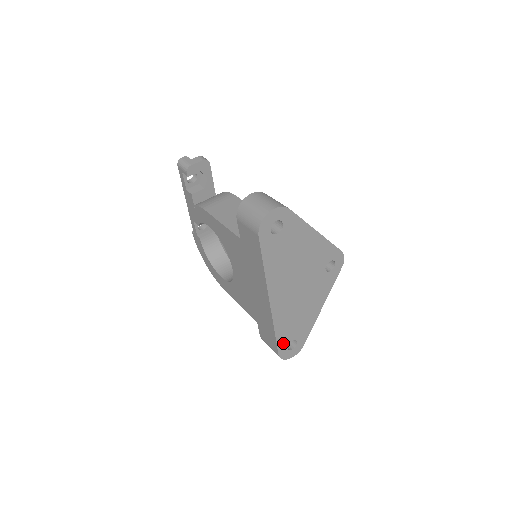
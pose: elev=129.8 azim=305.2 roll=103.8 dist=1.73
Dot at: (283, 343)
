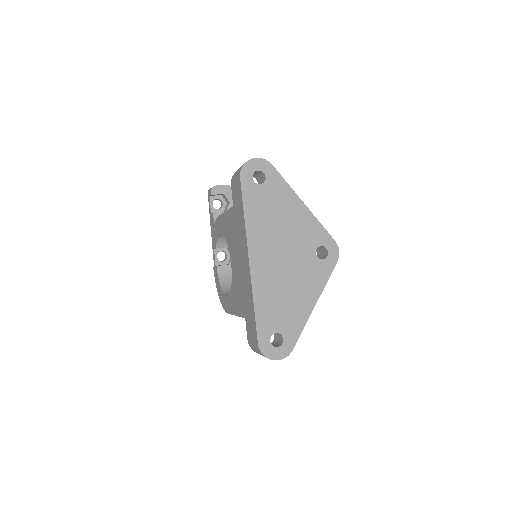
Dot at: (264, 329)
